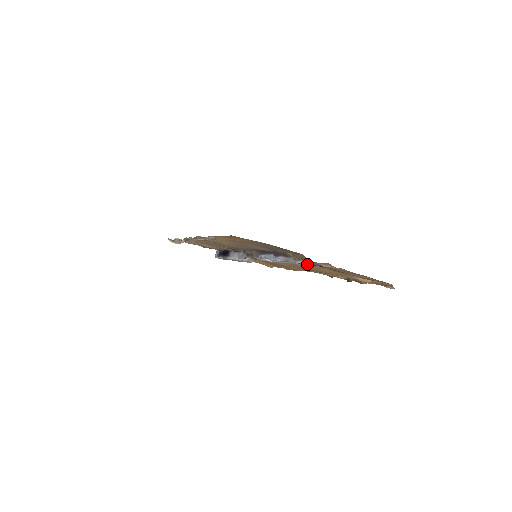
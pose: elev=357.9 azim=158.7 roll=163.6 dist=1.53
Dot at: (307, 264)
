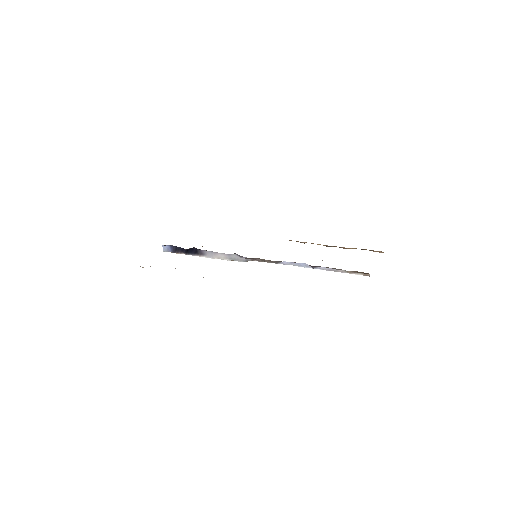
Dot at: (366, 275)
